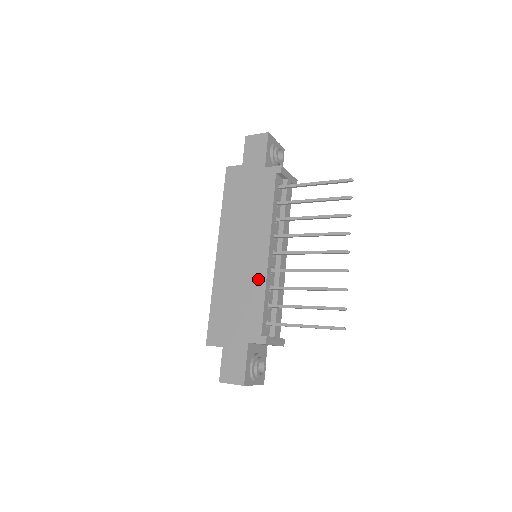
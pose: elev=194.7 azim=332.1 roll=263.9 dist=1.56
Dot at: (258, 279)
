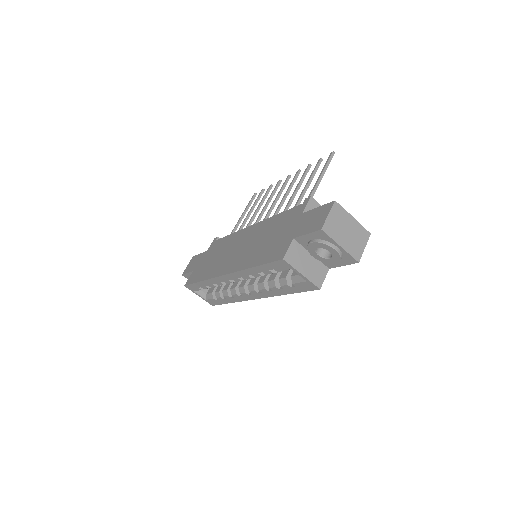
Dot at: (263, 226)
